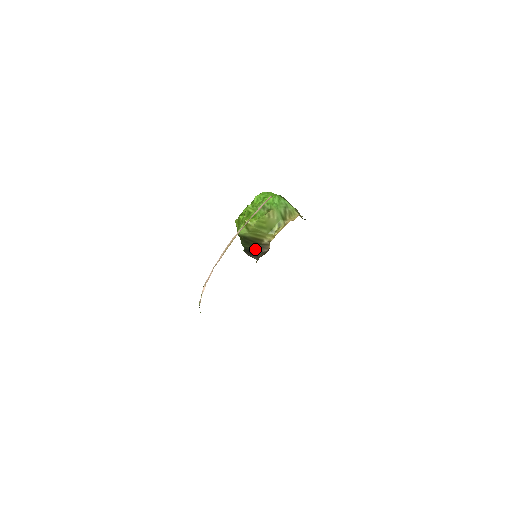
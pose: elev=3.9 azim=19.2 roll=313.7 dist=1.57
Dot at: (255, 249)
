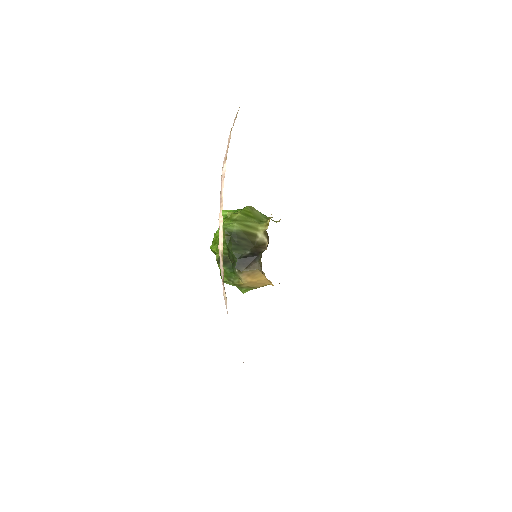
Dot at: (251, 252)
